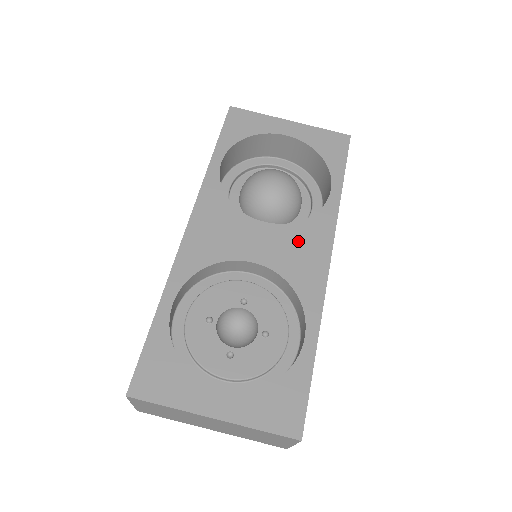
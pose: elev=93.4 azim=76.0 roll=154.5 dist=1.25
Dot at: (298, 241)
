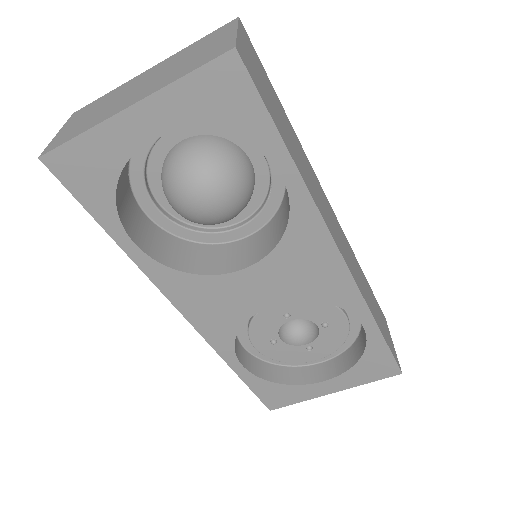
Dot at: (295, 263)
